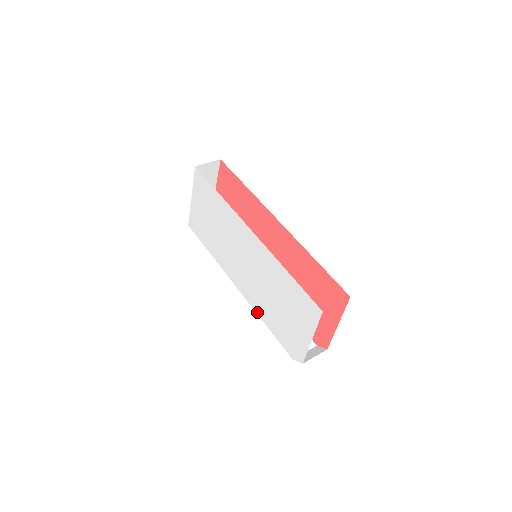
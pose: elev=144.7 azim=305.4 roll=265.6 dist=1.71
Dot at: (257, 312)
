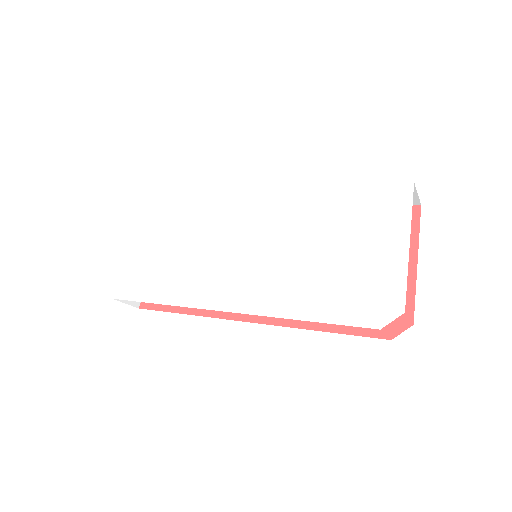
Dot at: (281, 314)
